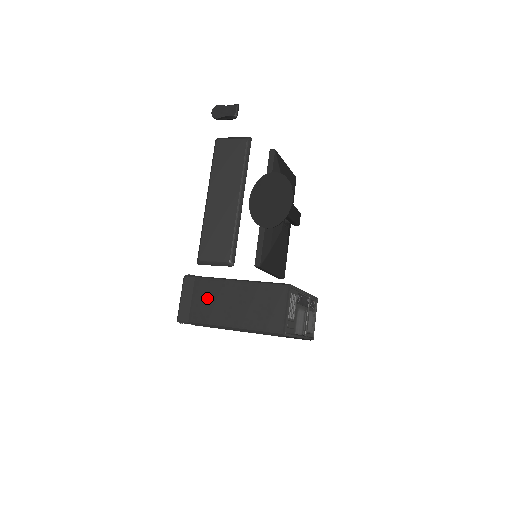
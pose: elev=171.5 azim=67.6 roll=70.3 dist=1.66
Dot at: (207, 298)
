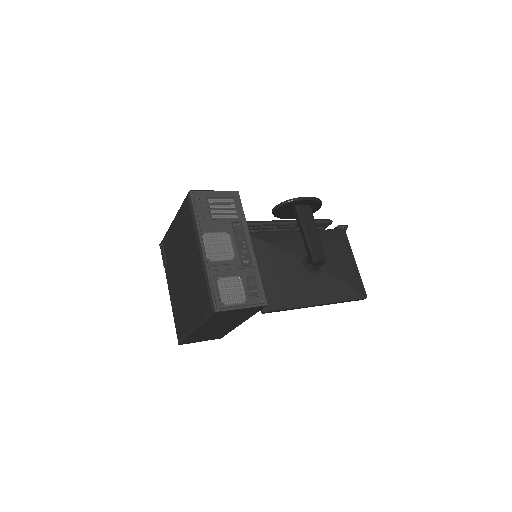
Dot at: occluded
